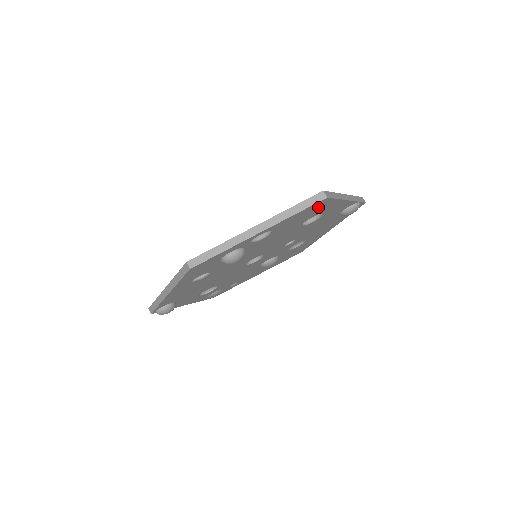
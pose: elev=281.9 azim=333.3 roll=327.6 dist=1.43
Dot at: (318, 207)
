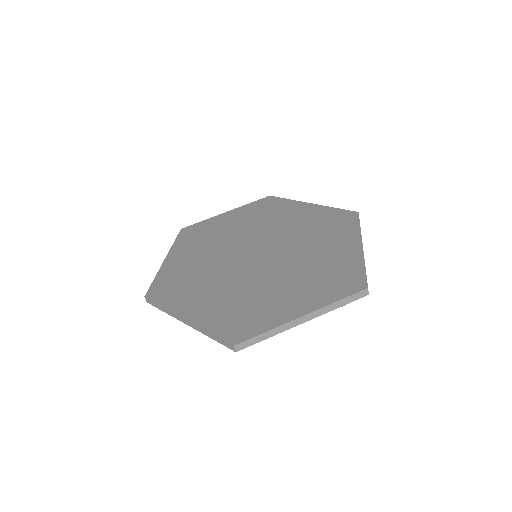
Dot at: occluded
